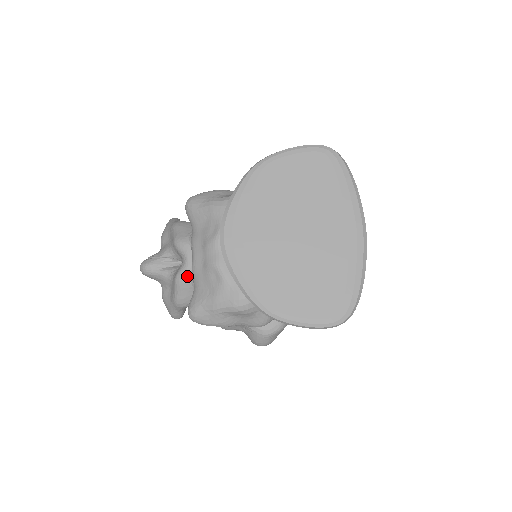
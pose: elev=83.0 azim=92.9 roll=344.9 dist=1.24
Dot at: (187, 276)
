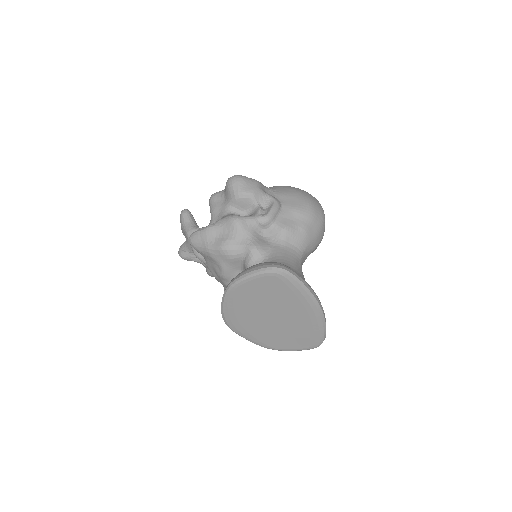
Dot at: occluded
